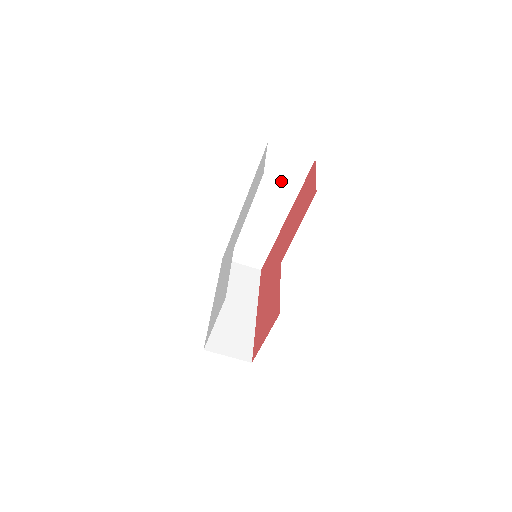
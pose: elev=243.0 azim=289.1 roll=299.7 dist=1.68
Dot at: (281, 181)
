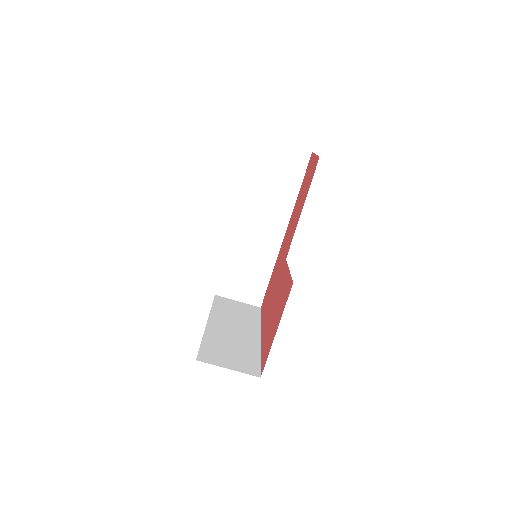
Dot at: (277, 182)
